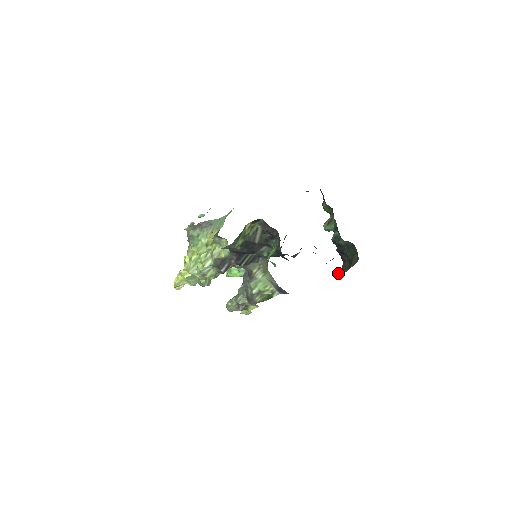
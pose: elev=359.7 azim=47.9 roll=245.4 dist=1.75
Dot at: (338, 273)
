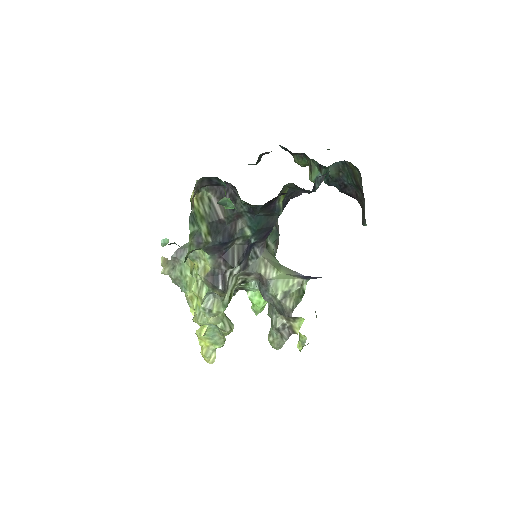
Dot at: (362, 217)
